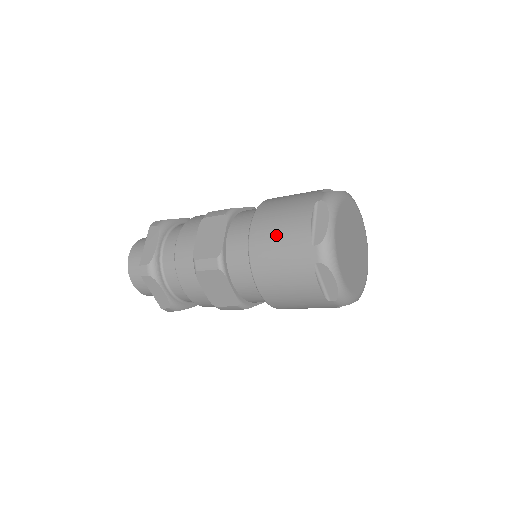
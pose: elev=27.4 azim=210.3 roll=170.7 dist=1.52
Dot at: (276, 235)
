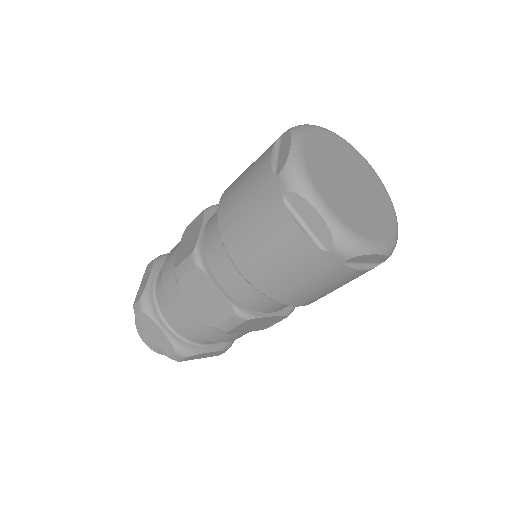
Dot at: (240, 191)
